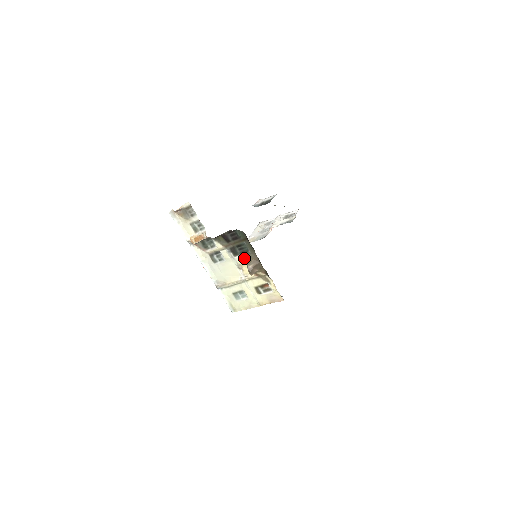
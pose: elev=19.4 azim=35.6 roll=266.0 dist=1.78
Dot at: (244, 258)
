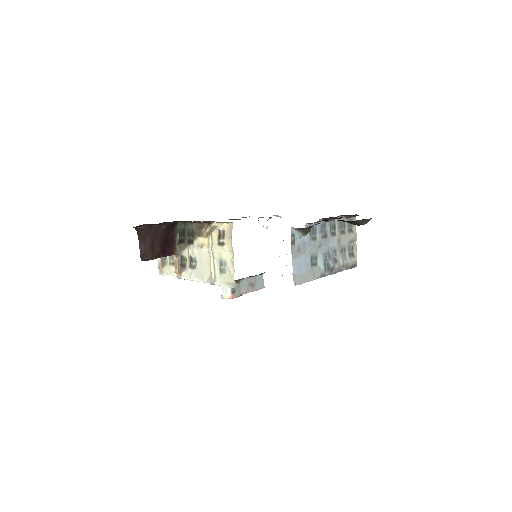
Dot at: (195, 236)
